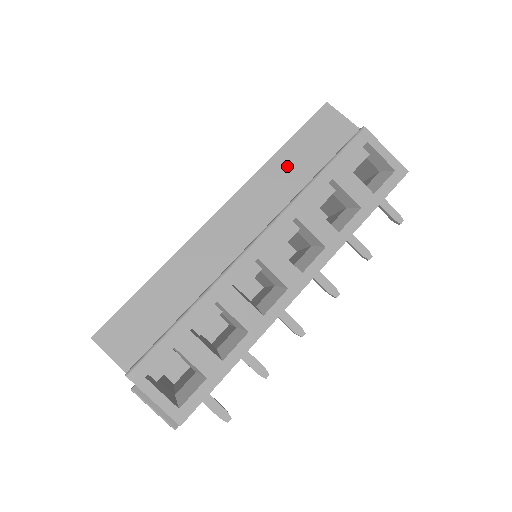
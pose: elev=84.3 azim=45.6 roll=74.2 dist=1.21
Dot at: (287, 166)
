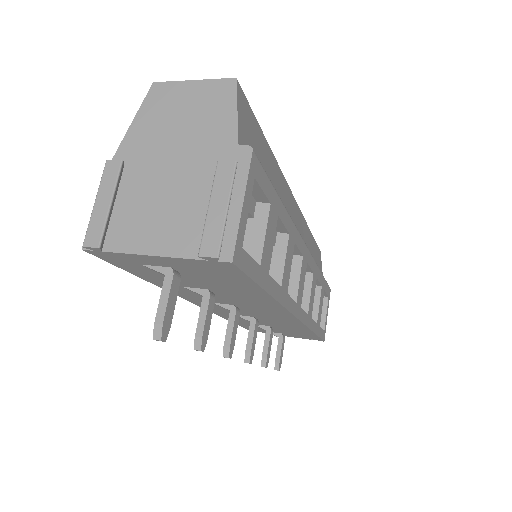
Dot at: (311, 244)
